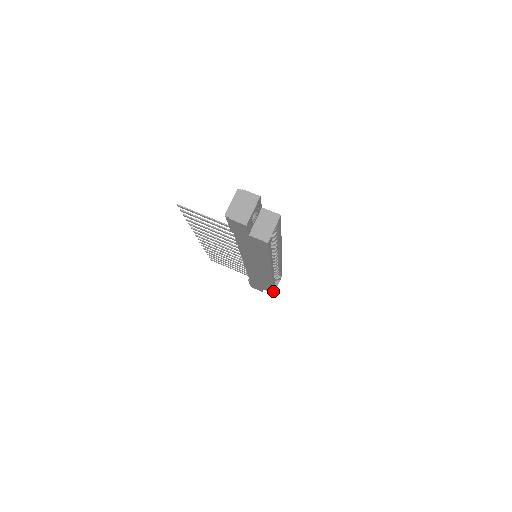
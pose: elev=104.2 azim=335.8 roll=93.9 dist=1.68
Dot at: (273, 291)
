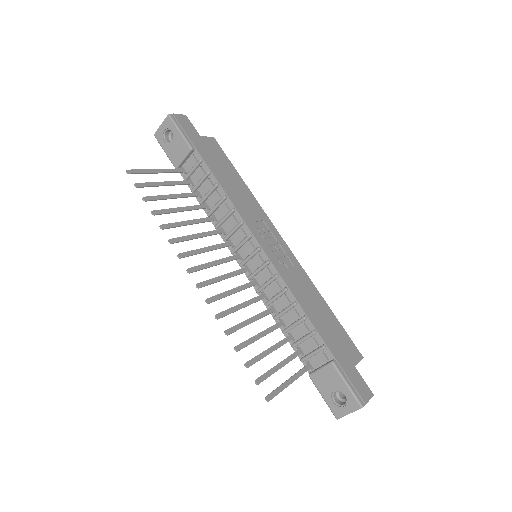
Dot at: occluded
